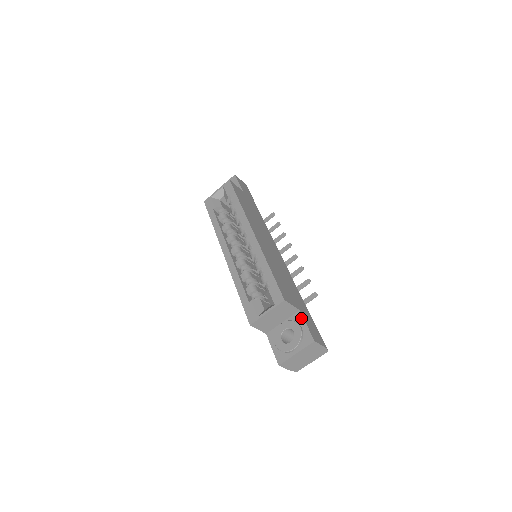
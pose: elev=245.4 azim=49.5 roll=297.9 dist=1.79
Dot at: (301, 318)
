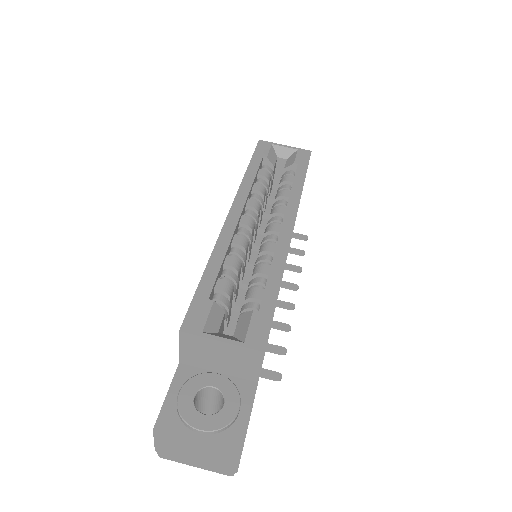
Dot at: (251, 396)
